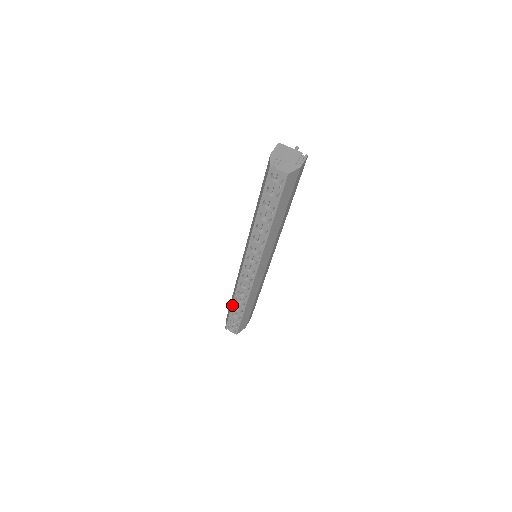
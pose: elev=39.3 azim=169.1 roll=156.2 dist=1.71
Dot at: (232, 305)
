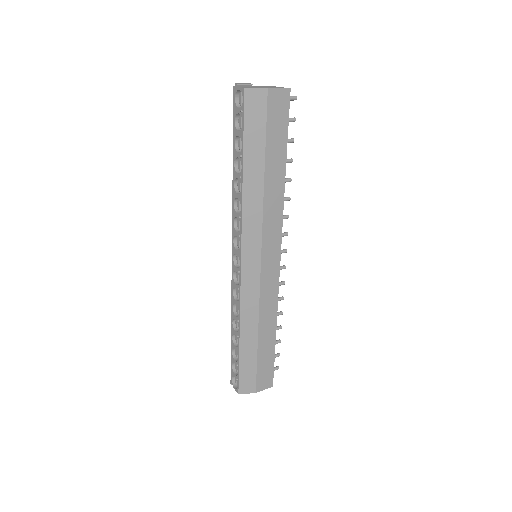
Dot at: (231, 334)
